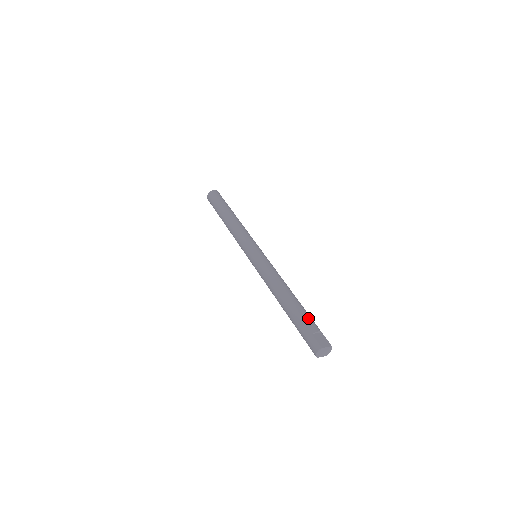
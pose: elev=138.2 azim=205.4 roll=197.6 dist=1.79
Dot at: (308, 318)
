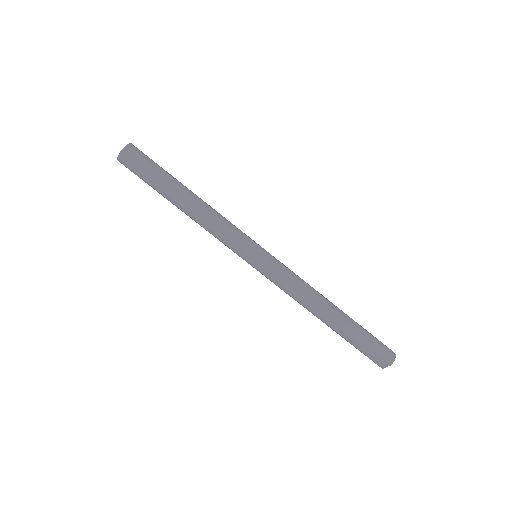
Dot at: (355, 344)
